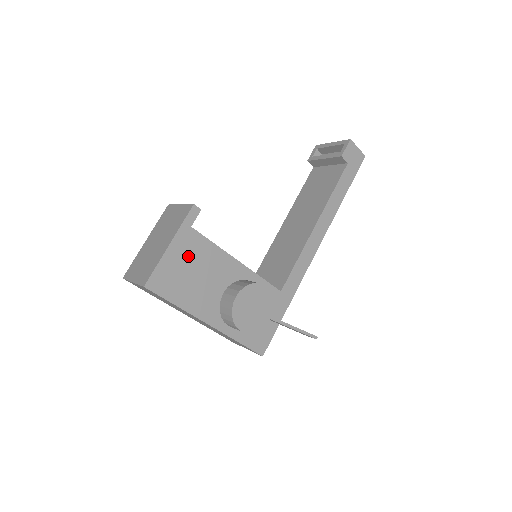
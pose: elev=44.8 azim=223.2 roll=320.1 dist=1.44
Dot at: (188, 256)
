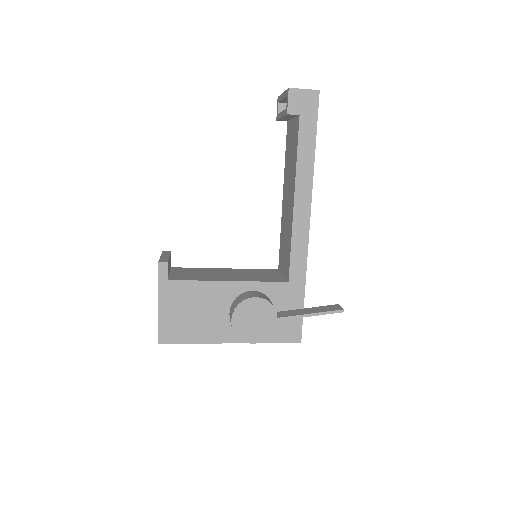
Dot at: (179, 303)
